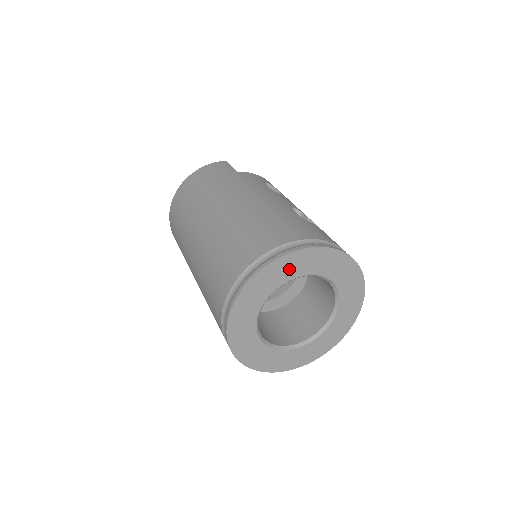
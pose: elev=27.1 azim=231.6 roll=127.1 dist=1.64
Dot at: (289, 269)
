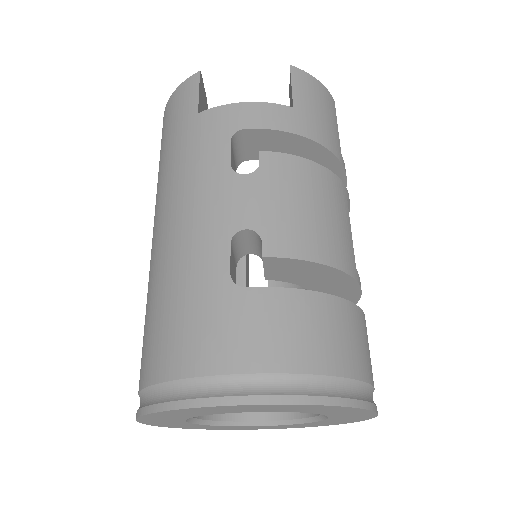
Dot at: (179, 414)
